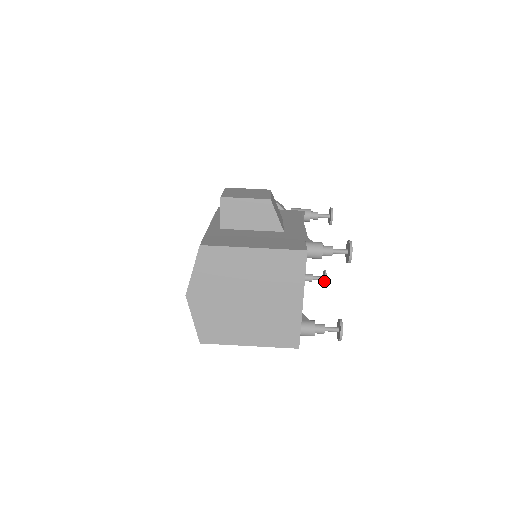
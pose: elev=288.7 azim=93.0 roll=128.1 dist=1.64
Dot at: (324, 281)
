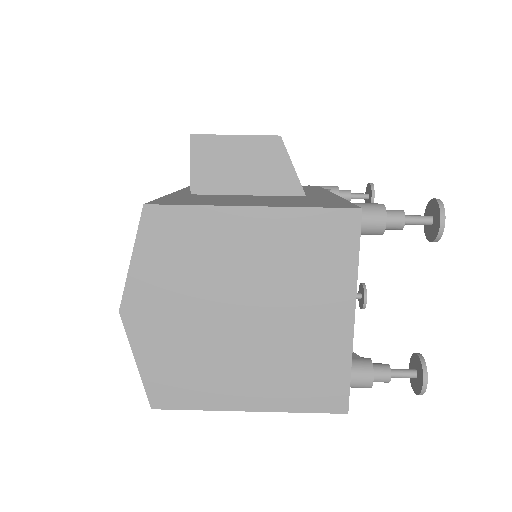
Dot at: (363, 299)
